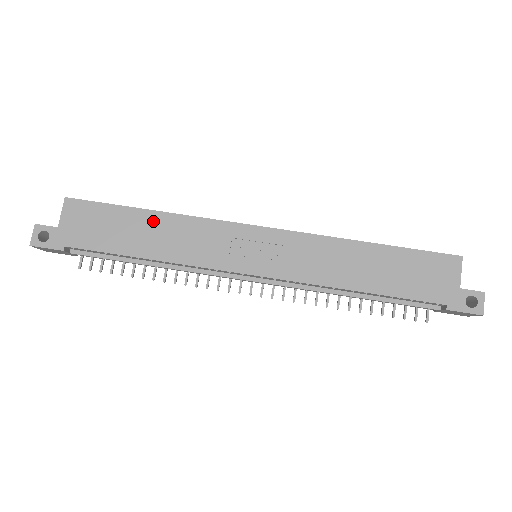
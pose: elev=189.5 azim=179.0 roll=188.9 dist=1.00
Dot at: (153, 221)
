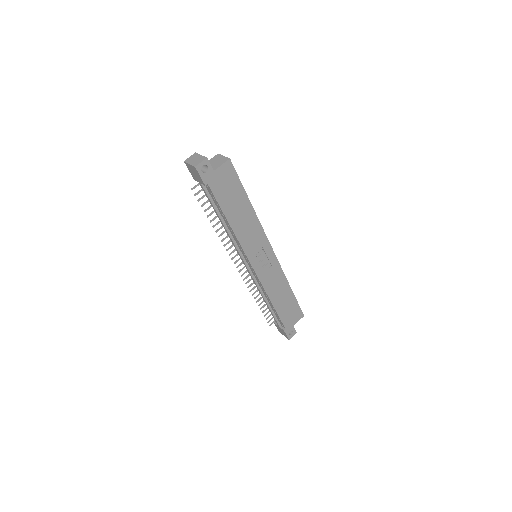
Dot at: (247, 210)
